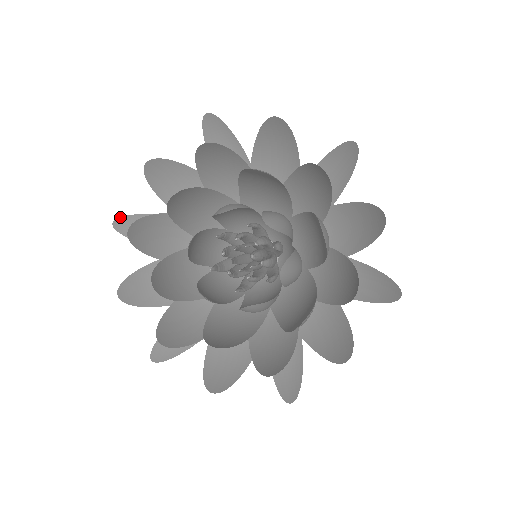
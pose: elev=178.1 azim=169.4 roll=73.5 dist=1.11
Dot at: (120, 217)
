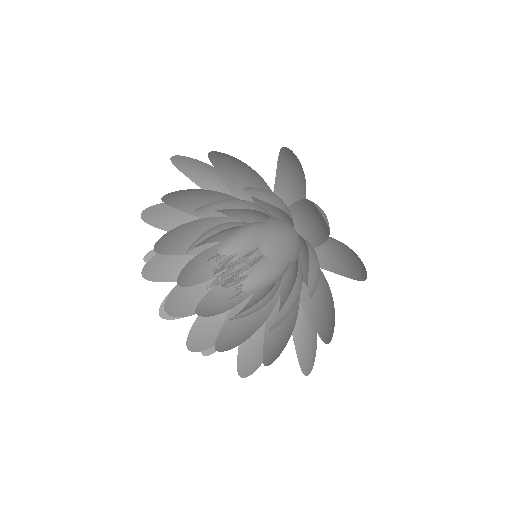
Dot at: (148, 253)
